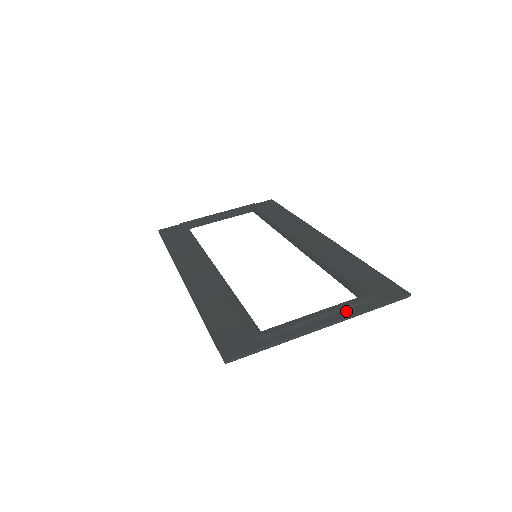
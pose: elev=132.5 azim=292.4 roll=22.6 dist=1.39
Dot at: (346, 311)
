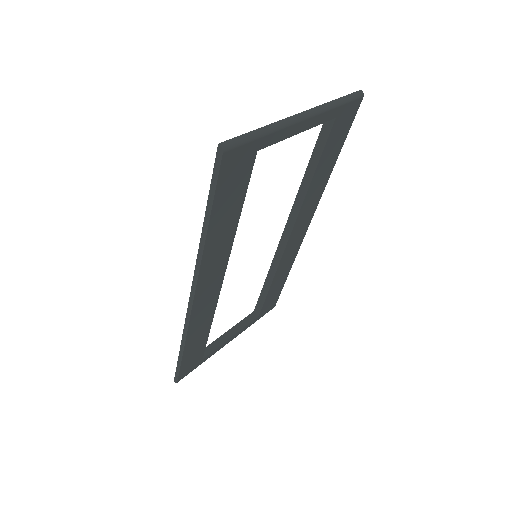
Dot at: occluded
